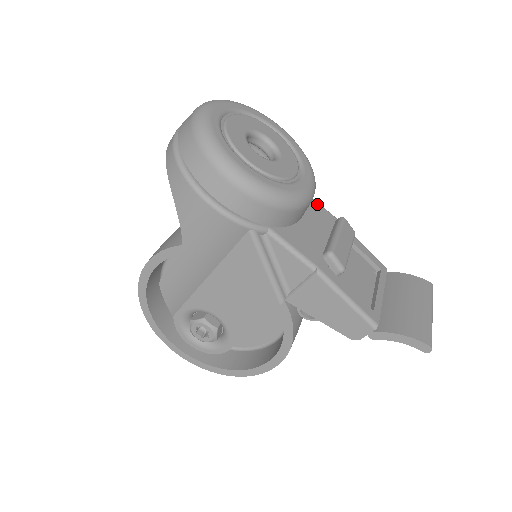
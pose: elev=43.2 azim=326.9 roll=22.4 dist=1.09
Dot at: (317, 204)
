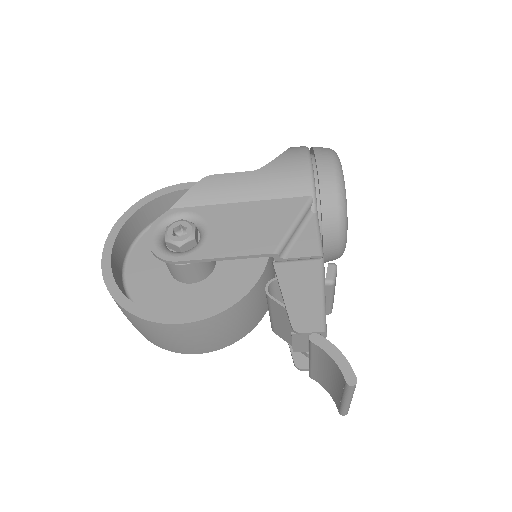
Dot at: occluded
